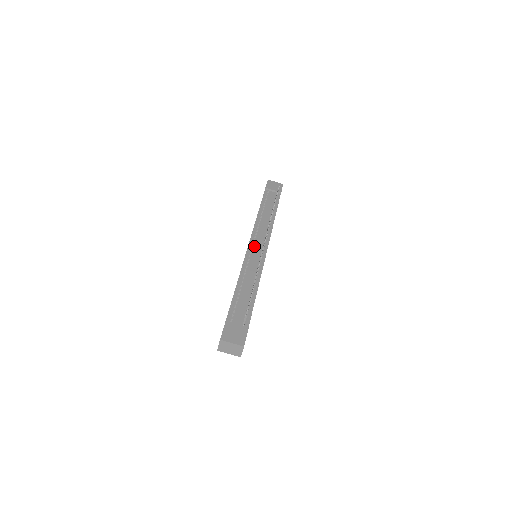
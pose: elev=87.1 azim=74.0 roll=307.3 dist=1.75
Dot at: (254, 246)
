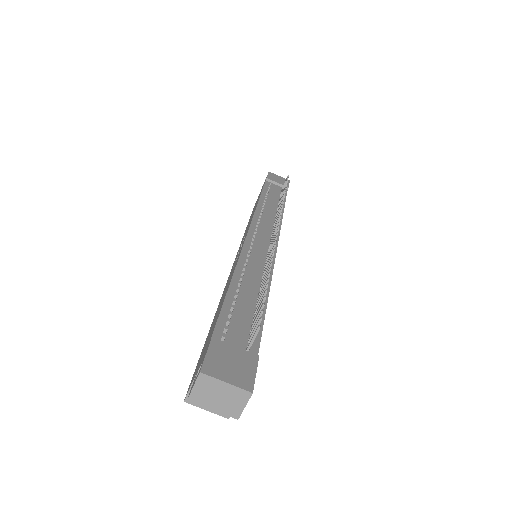
Dot at: (257, 236)
